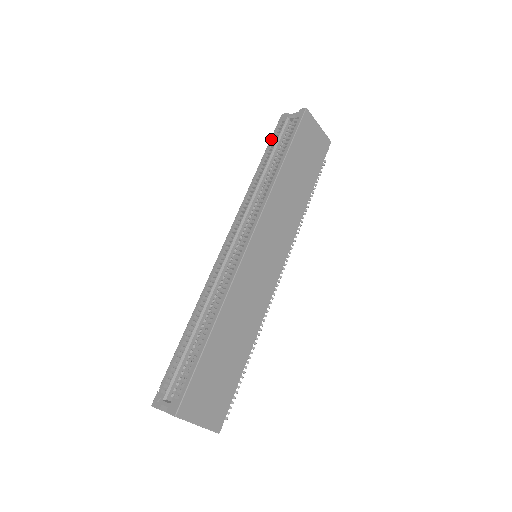
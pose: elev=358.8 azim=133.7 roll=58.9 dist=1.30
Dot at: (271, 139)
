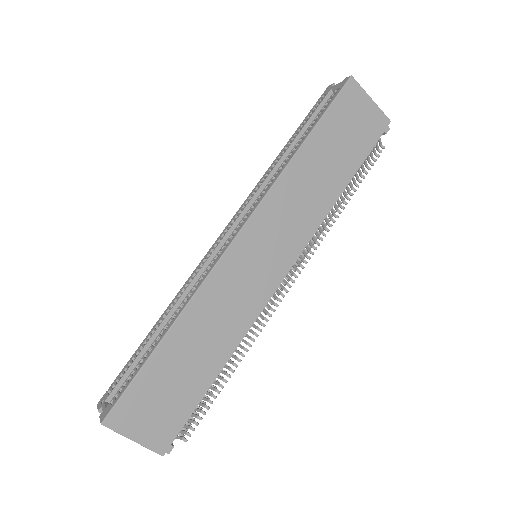
Dot at: (306, 116)
